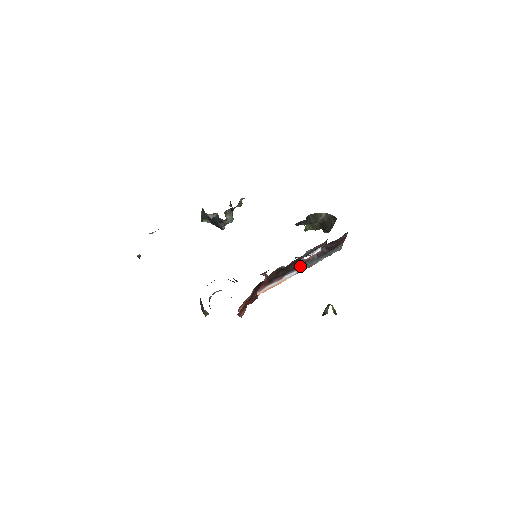
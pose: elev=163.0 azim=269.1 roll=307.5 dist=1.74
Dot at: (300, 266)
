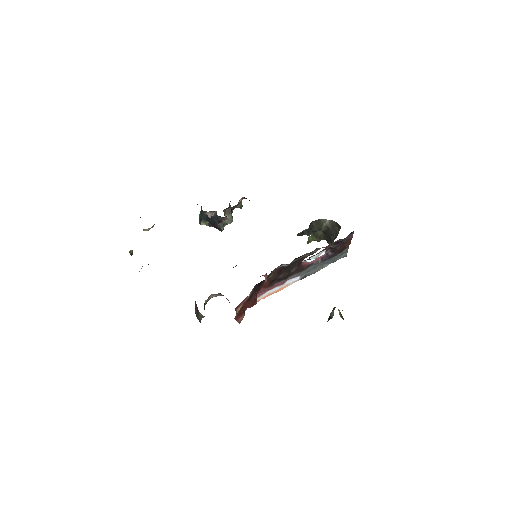
Dot at: (303, 270)
